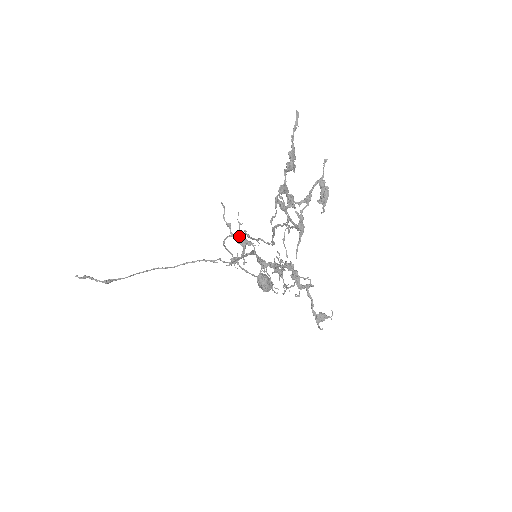
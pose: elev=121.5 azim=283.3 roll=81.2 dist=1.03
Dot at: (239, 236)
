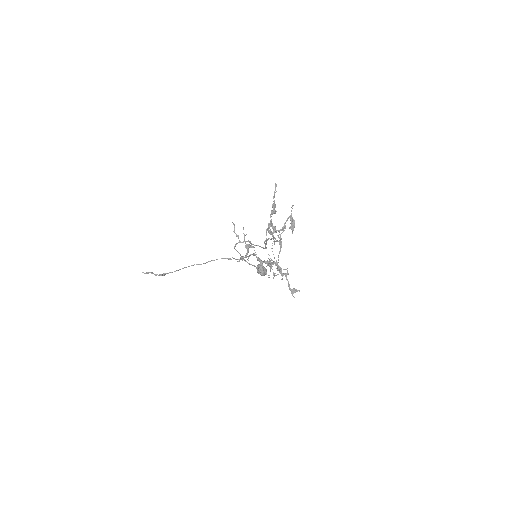
Dot at: occluded
